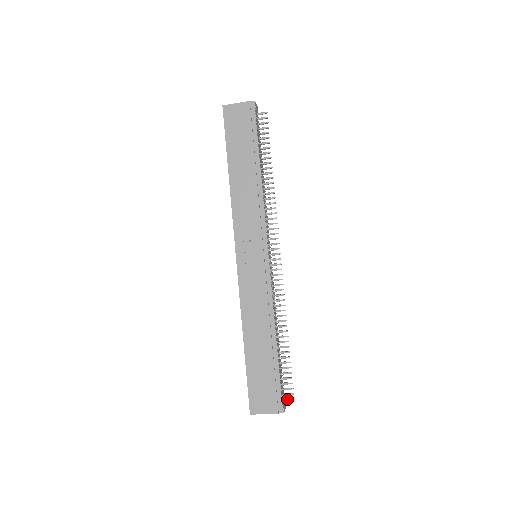
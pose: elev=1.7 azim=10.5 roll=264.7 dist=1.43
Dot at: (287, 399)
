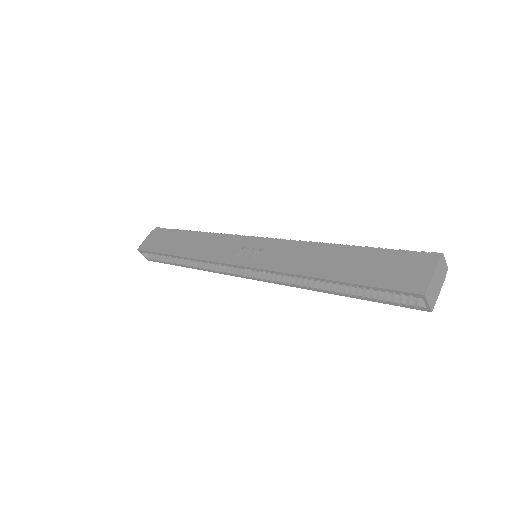
Dot at: occluded
